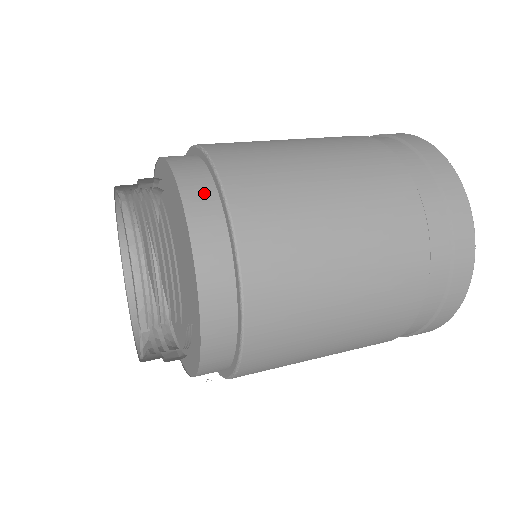
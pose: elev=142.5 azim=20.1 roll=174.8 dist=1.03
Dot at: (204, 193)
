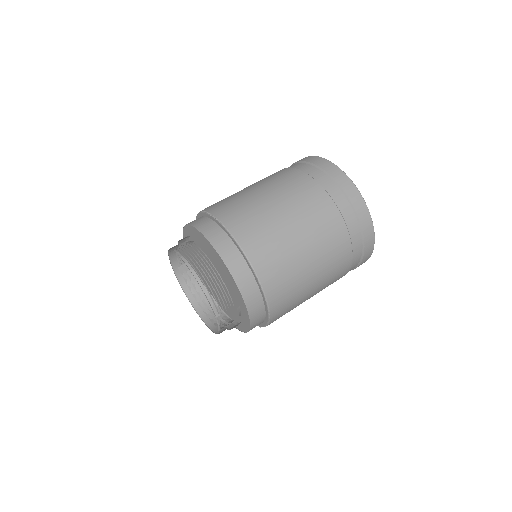
Dot at: (222, 239)
